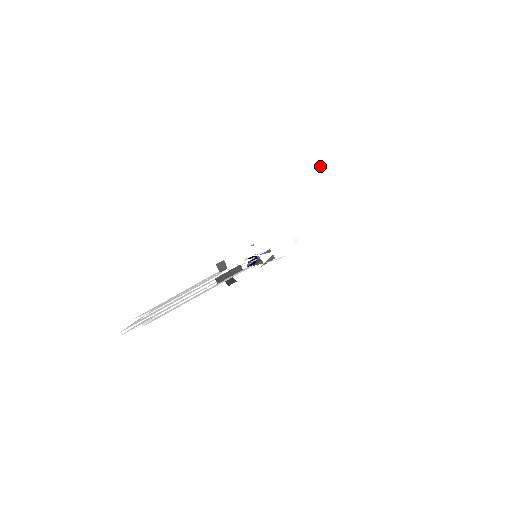
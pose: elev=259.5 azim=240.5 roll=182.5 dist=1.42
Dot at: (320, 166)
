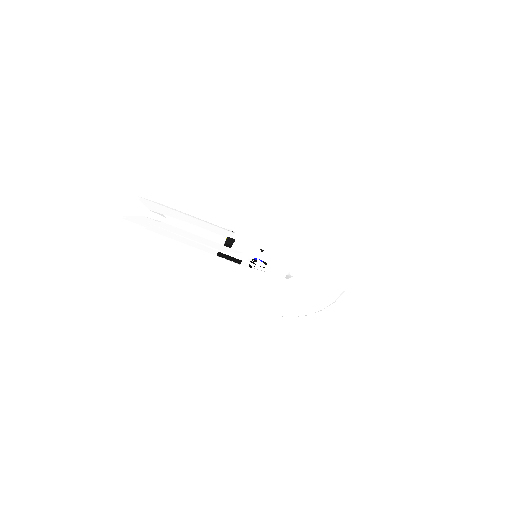
Dot at: occluded
